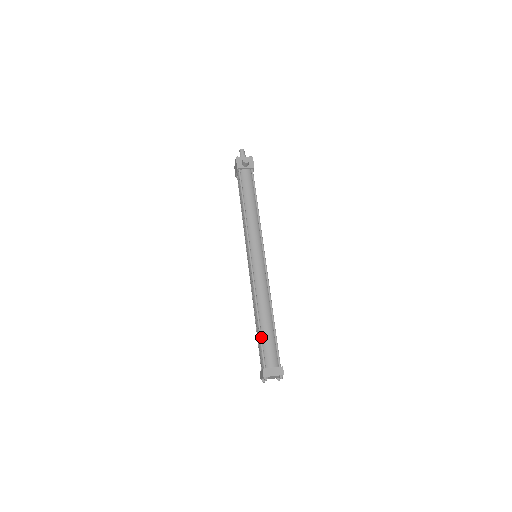
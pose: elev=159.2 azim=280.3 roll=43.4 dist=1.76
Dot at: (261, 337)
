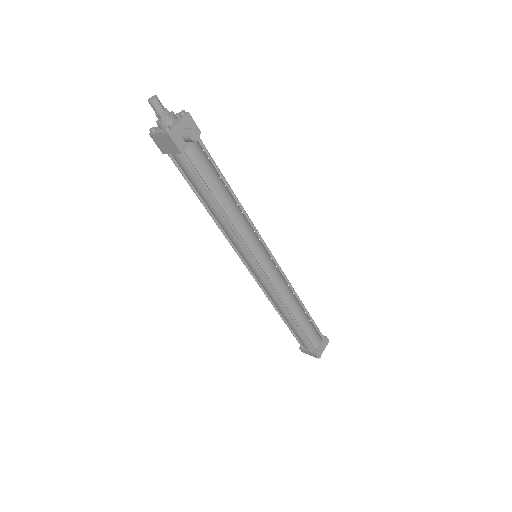
Dot at: (304, 332)
